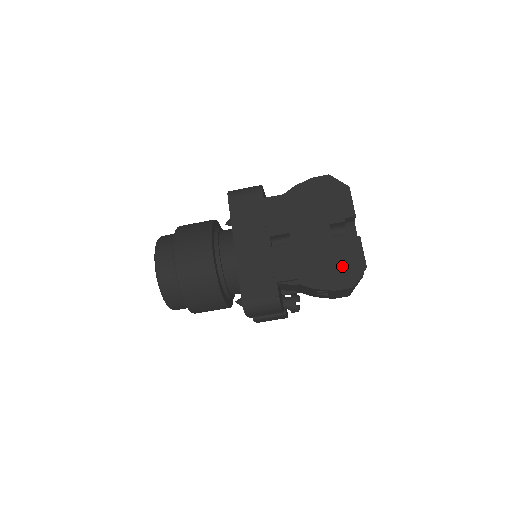
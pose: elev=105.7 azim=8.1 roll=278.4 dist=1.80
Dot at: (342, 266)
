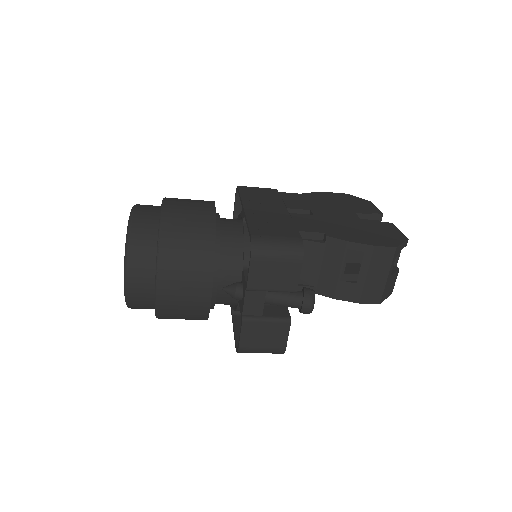
Dot at: (378, 234)
